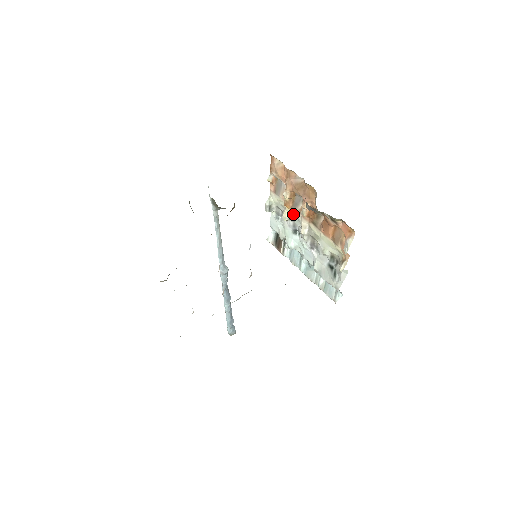
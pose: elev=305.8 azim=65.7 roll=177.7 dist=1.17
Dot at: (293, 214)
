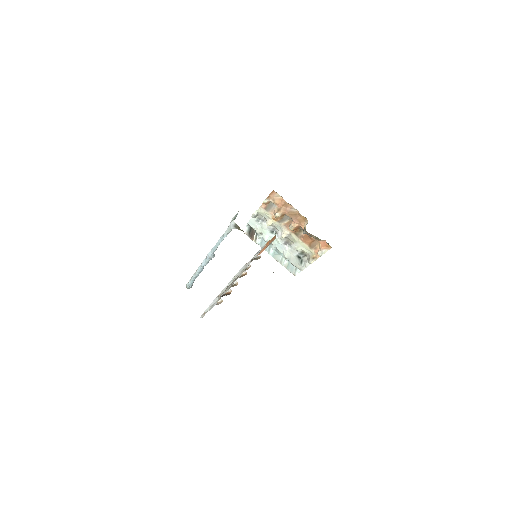
Dot at: (277, 224)
